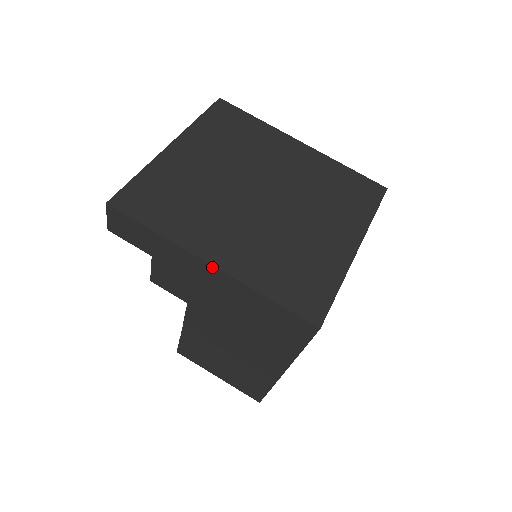
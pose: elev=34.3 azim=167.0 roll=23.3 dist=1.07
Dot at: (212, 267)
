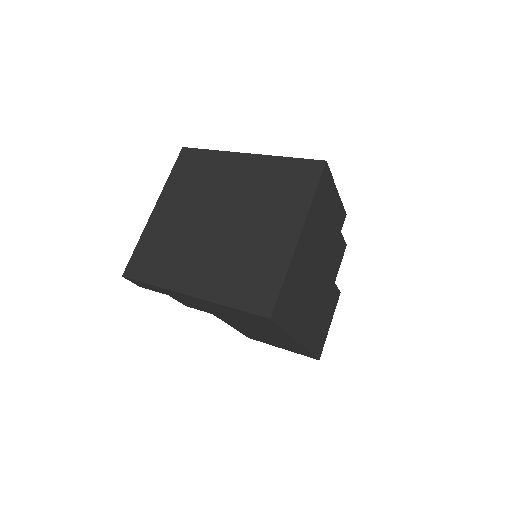
Dot at: (192, 297)
